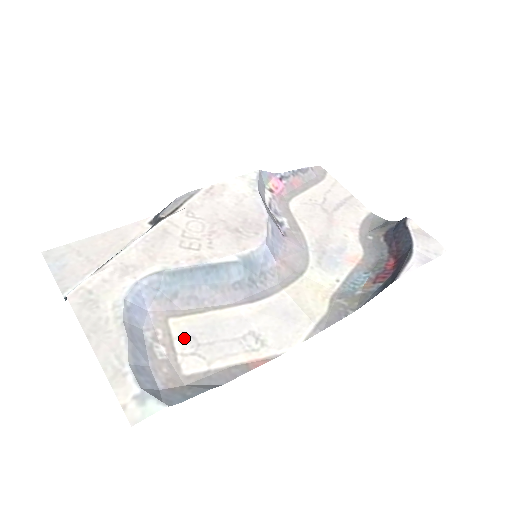
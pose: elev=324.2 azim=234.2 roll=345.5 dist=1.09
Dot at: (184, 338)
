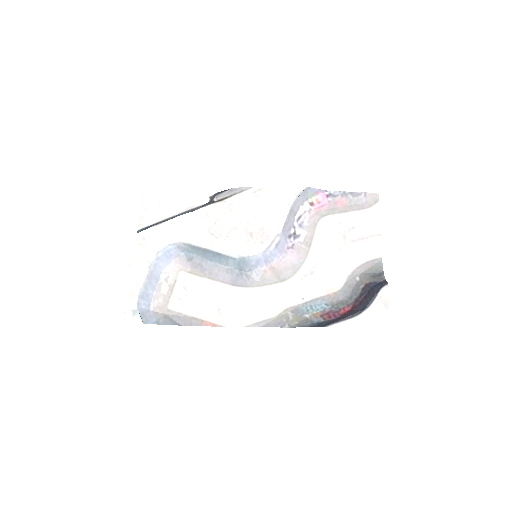
Dot at: (181, 287)
